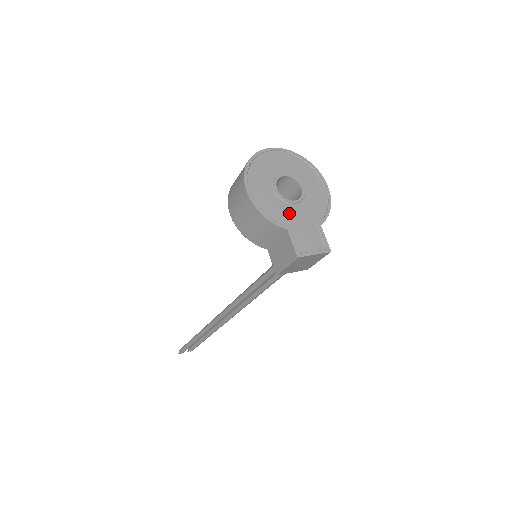
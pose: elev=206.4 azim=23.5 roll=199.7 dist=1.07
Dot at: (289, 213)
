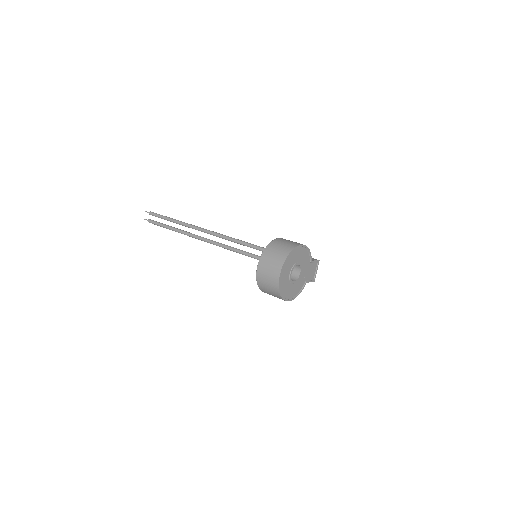
Dot at: (302, 278)
